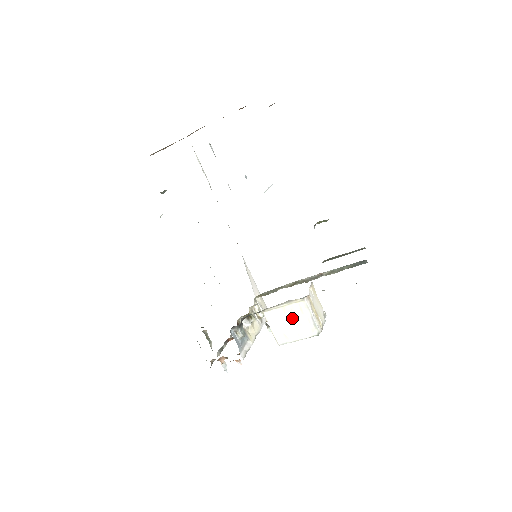
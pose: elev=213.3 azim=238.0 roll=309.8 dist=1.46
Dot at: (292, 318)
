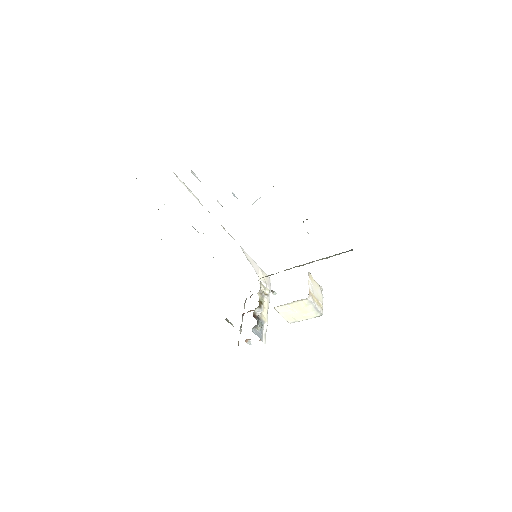
Dot at: (298, 309)
